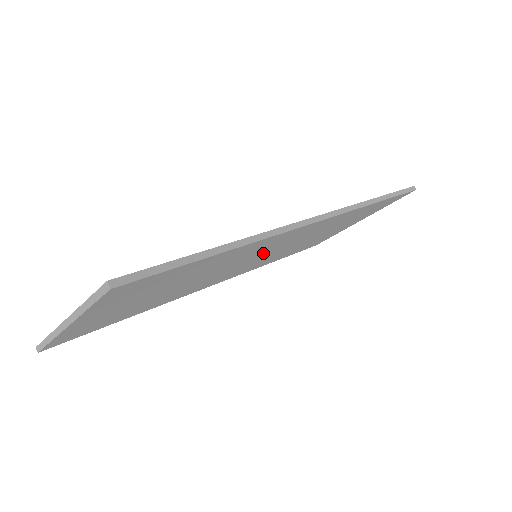
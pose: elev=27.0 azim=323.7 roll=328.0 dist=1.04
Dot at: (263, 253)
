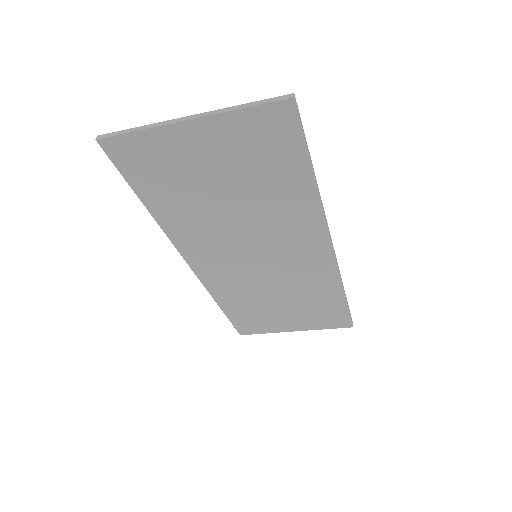
Dot at: (270, 252)
